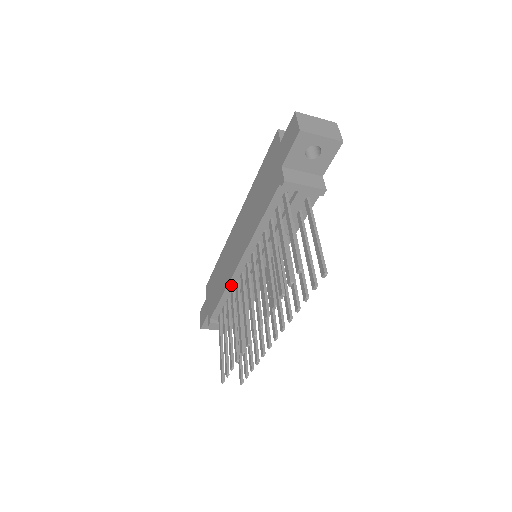
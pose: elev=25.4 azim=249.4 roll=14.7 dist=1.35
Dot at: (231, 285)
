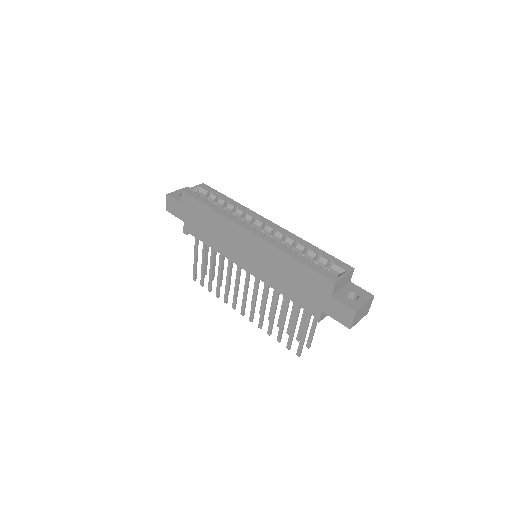
Dot at: (225, 254)
